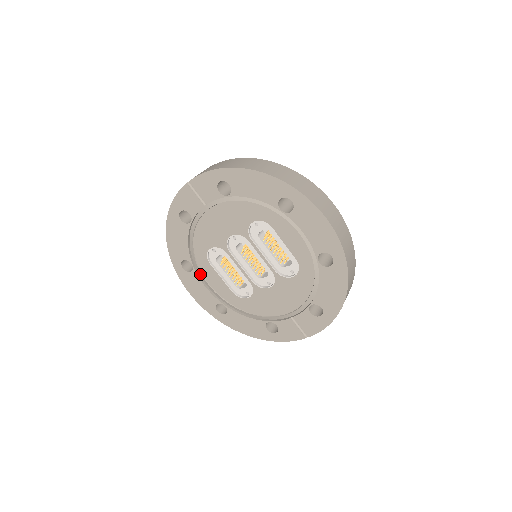
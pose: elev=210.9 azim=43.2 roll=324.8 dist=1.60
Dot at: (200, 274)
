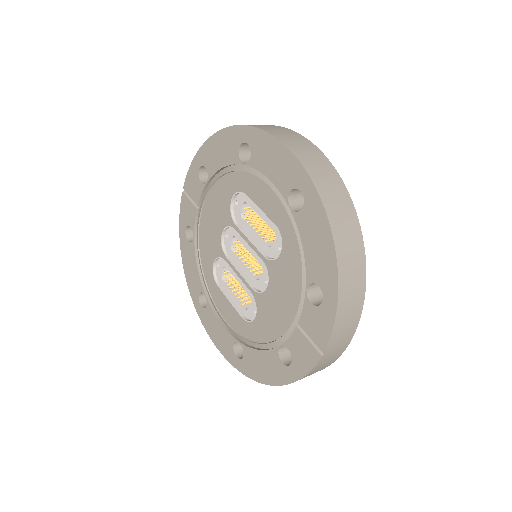
Dot at: (214, 307)
